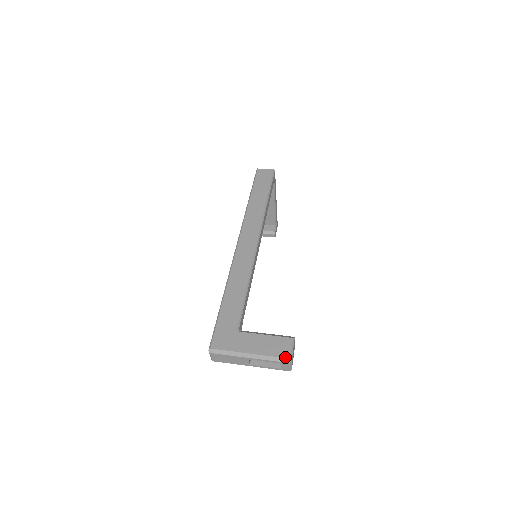
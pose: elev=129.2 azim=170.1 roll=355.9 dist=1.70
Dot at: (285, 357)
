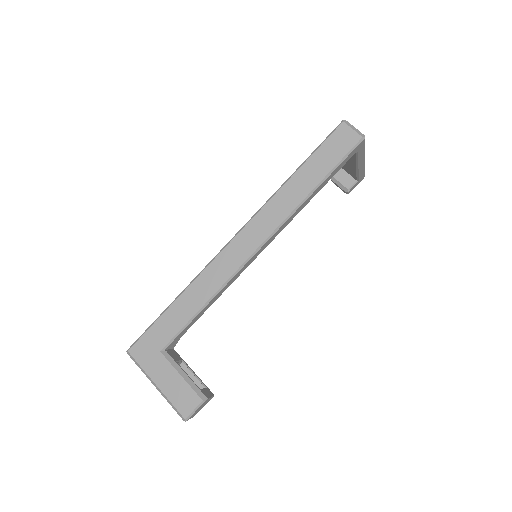
Dot at: (182, 414)
